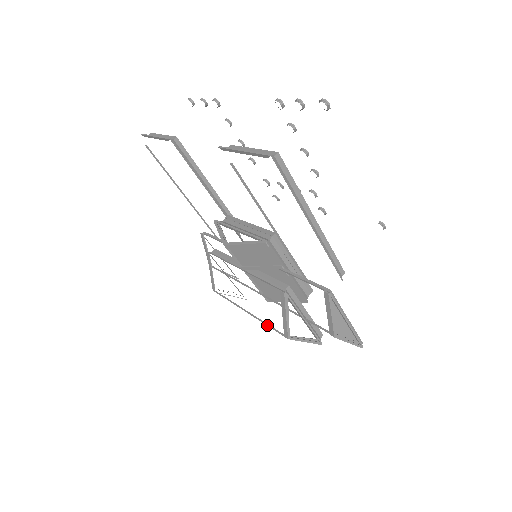
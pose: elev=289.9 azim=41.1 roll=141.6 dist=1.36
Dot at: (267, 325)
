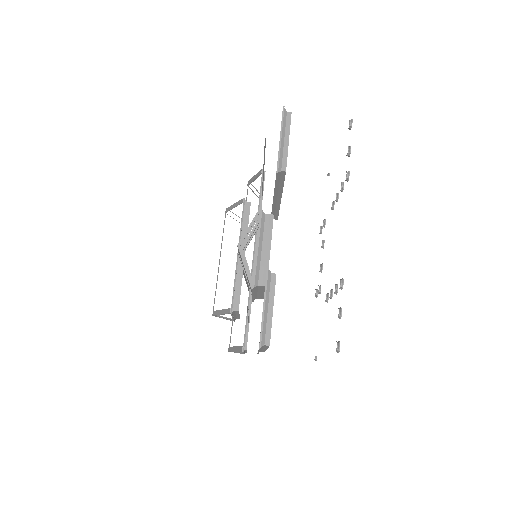
Dot at: occluded
